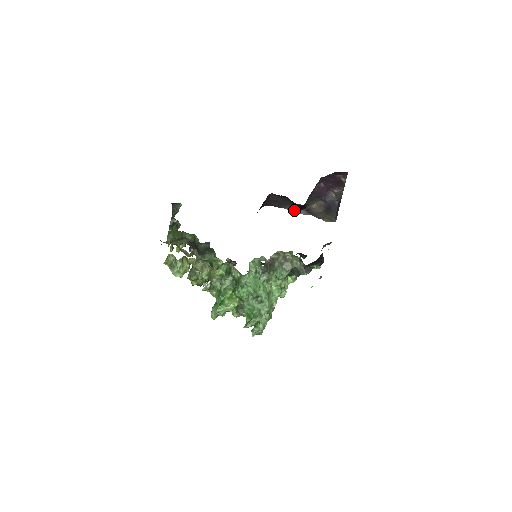
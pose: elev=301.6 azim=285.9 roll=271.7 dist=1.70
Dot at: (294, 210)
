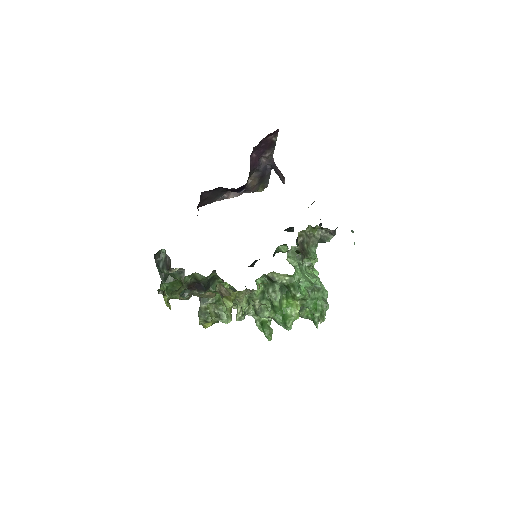
Dot at: (226, 198)
